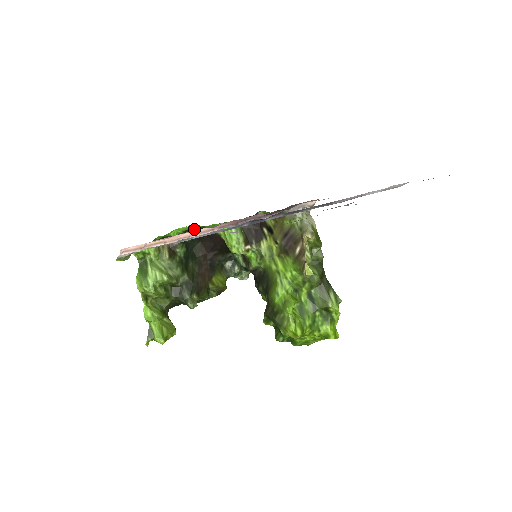
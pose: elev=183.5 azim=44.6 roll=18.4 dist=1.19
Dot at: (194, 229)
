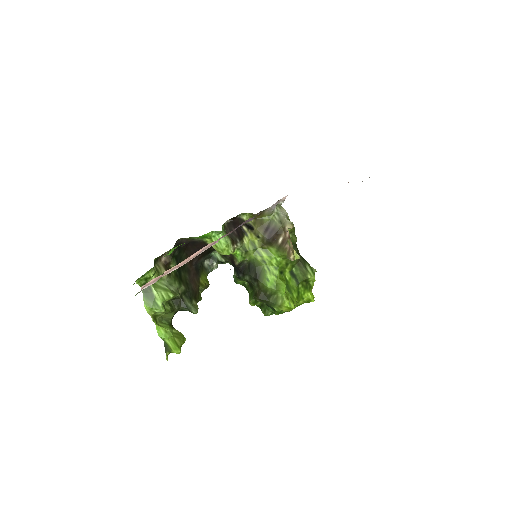
Dot at: (180, 242)
